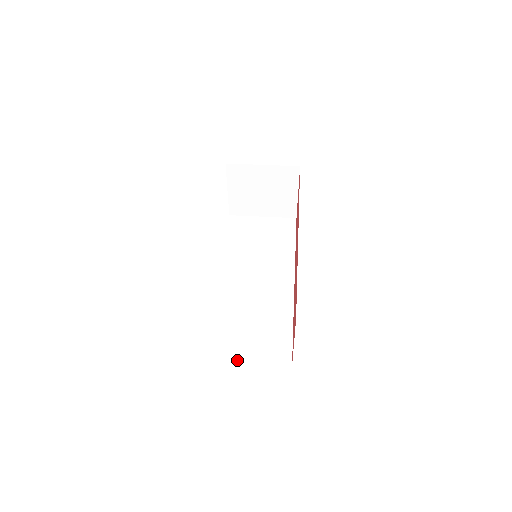
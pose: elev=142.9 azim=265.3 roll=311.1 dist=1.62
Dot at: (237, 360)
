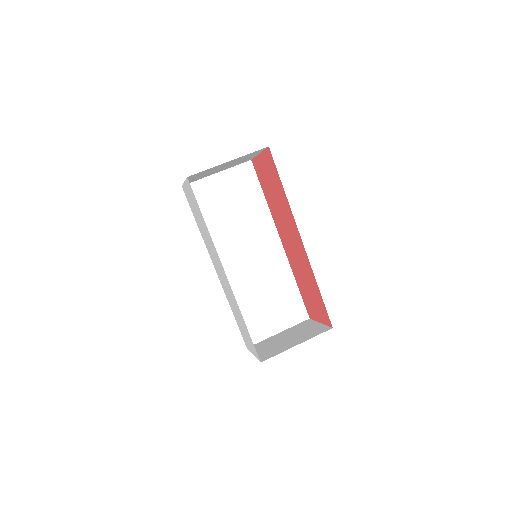
Dot at: (270, 334)
